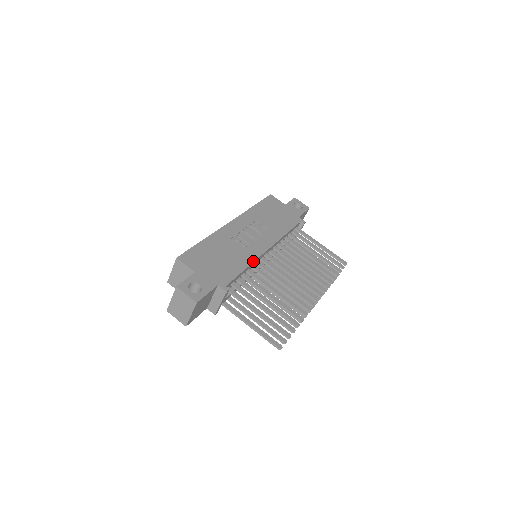
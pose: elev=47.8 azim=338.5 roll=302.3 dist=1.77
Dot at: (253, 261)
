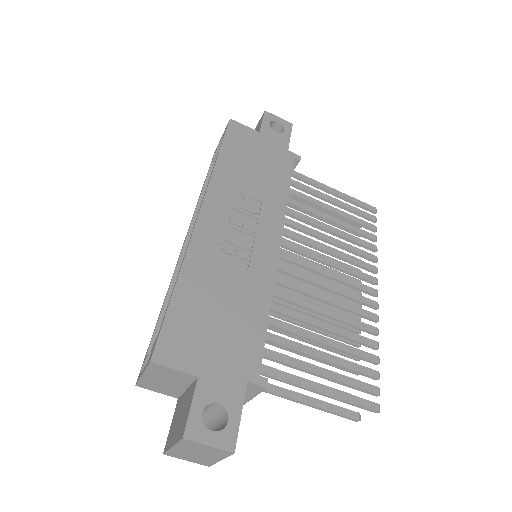
Dot at: (272, 287)
